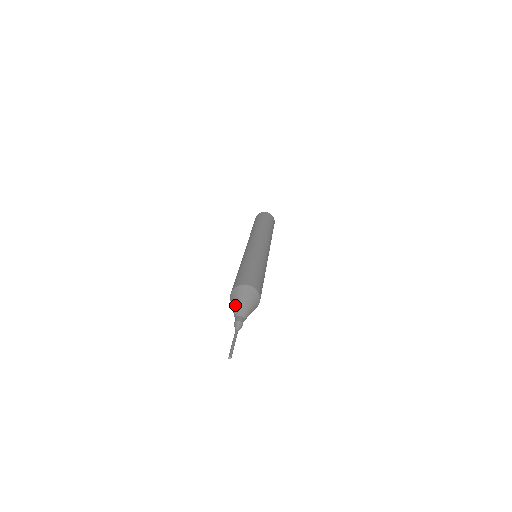
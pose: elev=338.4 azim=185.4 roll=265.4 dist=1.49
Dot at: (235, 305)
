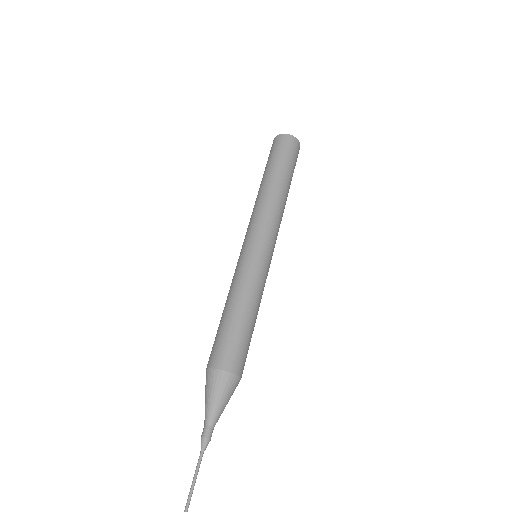
Dot at: (208, 403)
